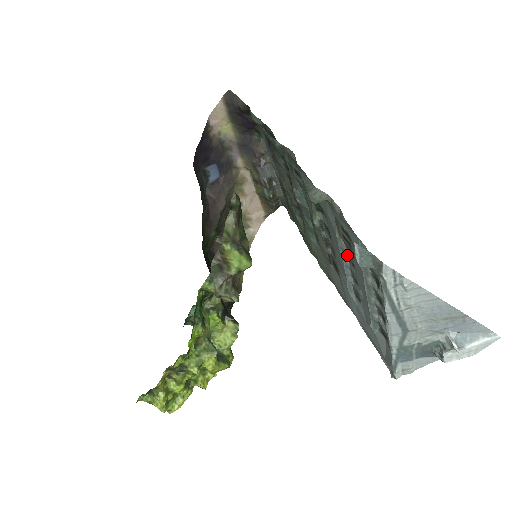
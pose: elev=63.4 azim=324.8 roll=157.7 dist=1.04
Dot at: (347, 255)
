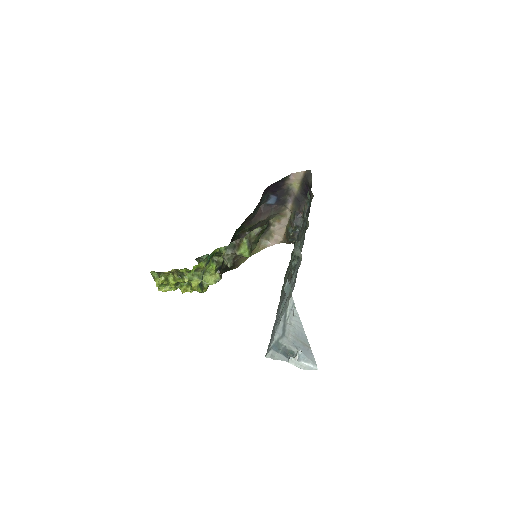
Dot at: occluded
